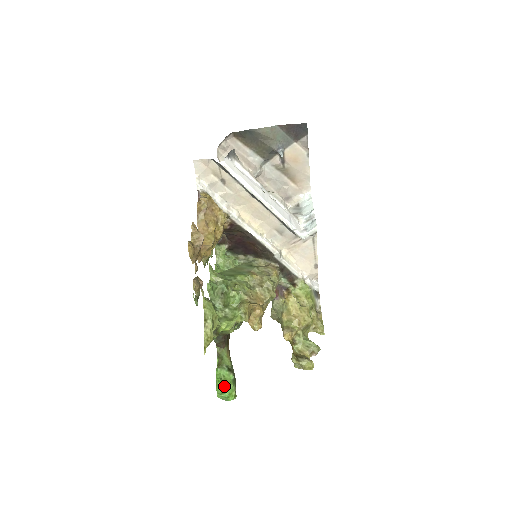
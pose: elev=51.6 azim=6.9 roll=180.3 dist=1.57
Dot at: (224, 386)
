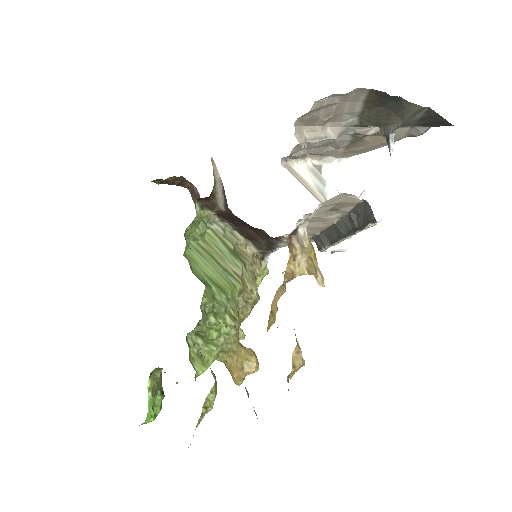
Dot at: (154, 417)
